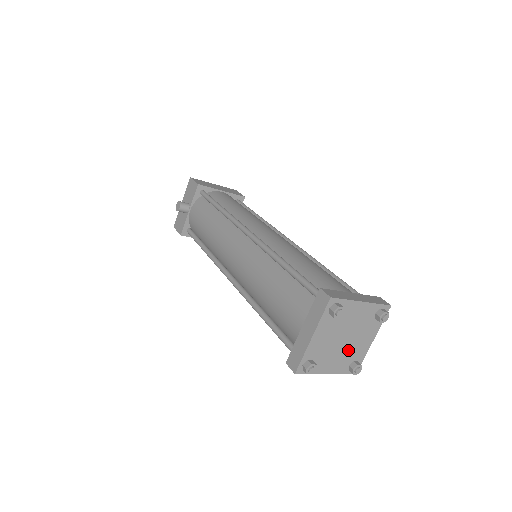
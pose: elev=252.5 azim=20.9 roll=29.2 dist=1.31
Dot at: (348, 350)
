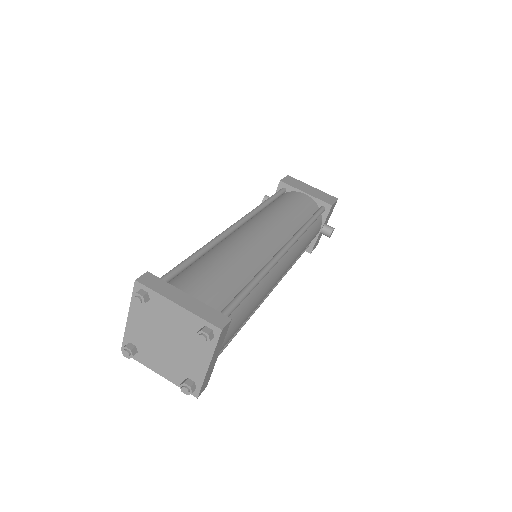
Dot at: (177, 359)
